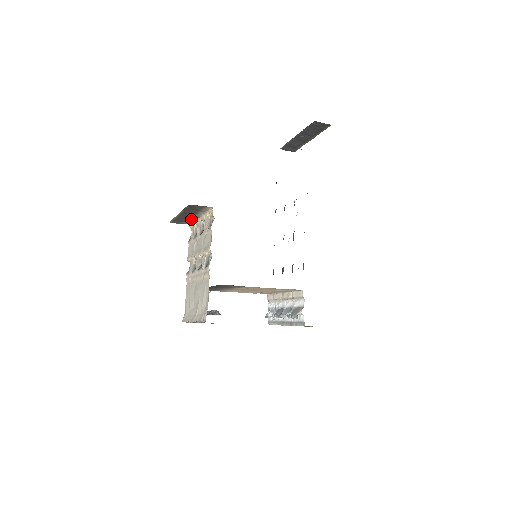
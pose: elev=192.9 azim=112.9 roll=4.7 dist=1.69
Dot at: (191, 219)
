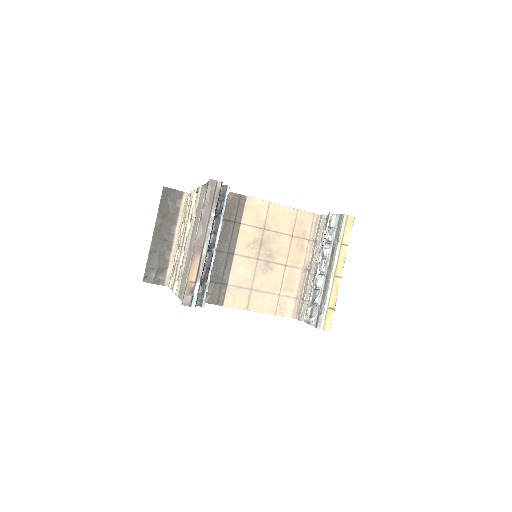
Dot at: (169, 256)
